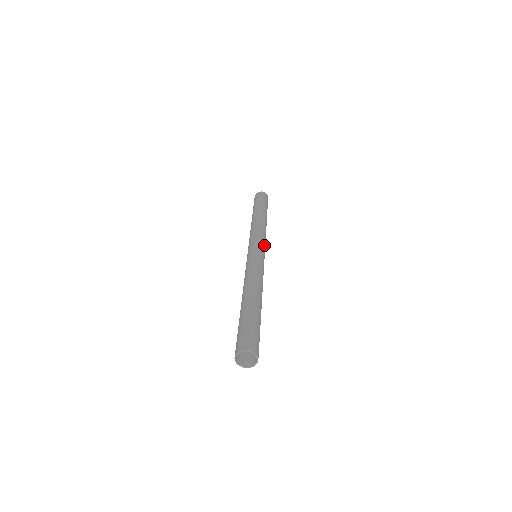
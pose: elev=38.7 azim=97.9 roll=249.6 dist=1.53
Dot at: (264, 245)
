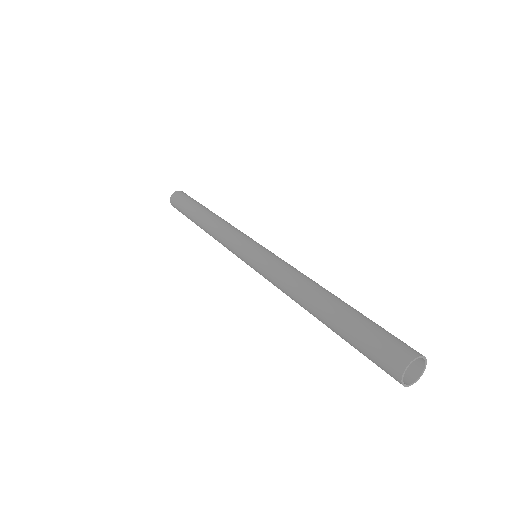
Dot at: occluded
